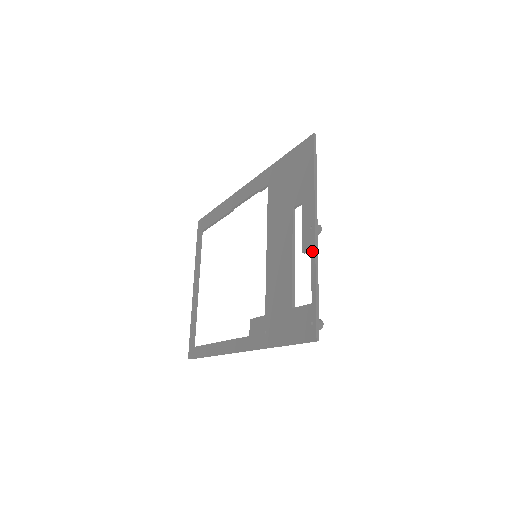
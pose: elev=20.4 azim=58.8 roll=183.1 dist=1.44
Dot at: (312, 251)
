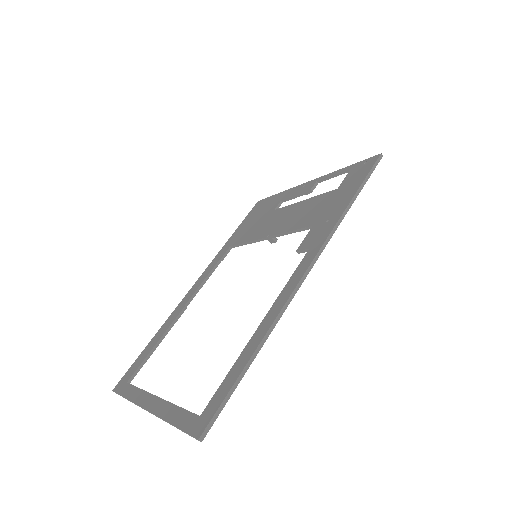
Dot at: (319, 179)
